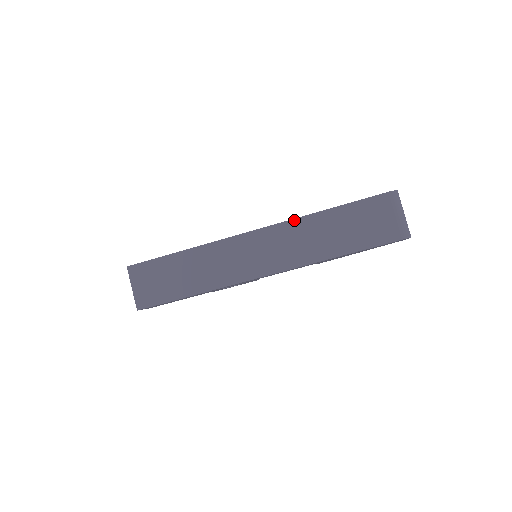
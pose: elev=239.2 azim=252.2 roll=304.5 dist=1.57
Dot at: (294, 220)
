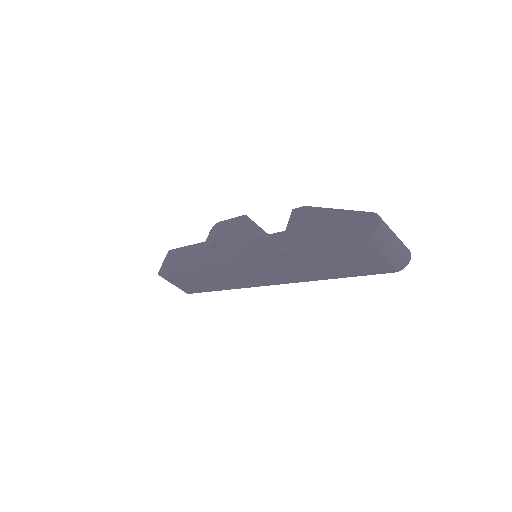
Dot at: (271, 256)
